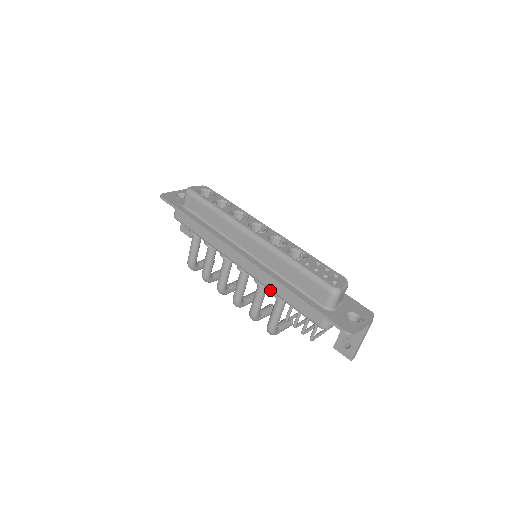
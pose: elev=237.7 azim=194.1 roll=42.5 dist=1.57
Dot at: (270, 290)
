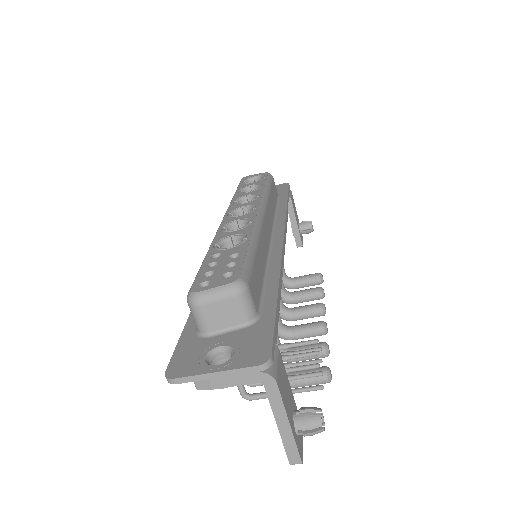
Dot at: occluded
